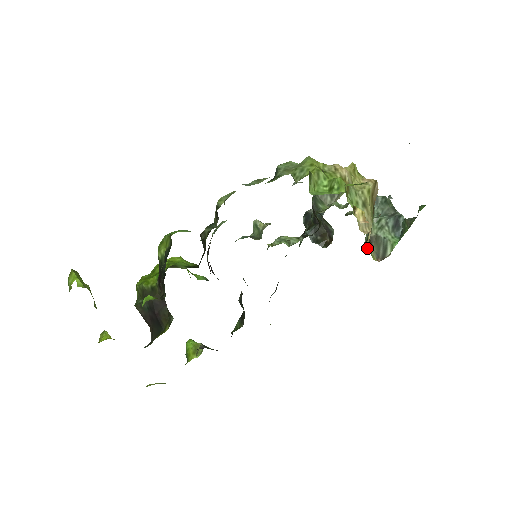
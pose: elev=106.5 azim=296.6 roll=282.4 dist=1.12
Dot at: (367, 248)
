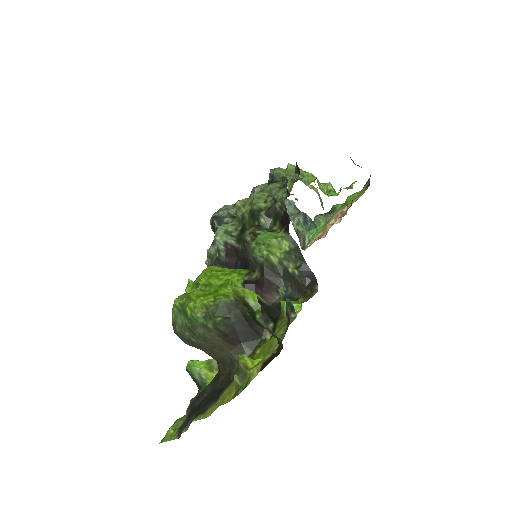
Dot at: occluded
